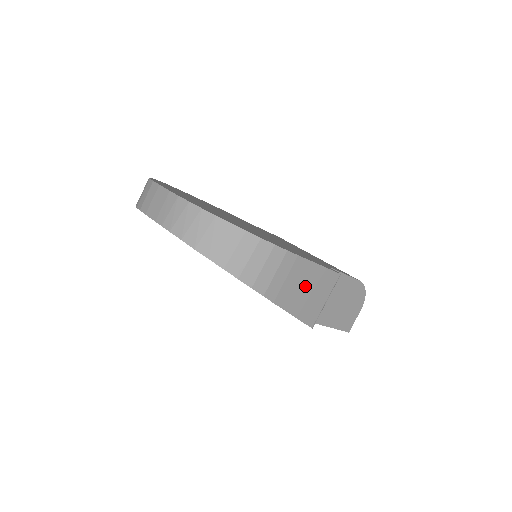
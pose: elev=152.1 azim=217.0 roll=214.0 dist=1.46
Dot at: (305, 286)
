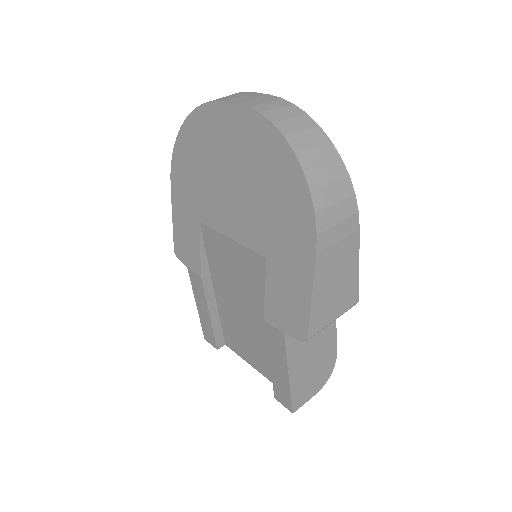
Dot at: (339, 274)
